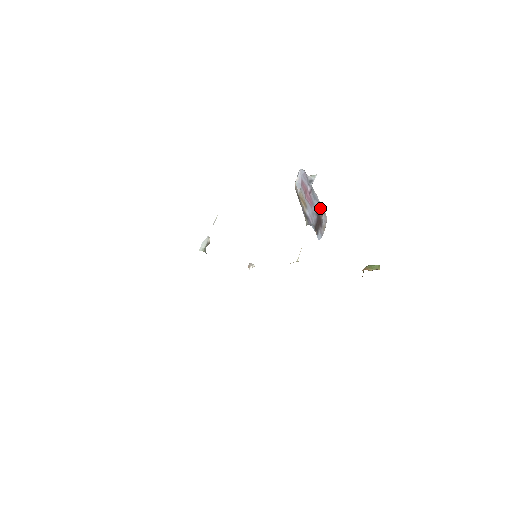
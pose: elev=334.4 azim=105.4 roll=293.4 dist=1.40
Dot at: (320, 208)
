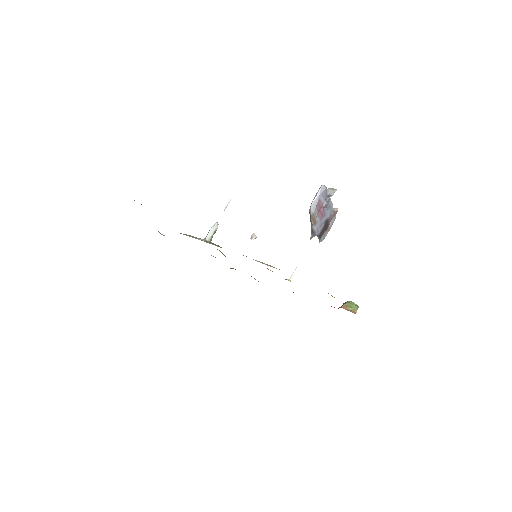
Dot at: (331, 213)
